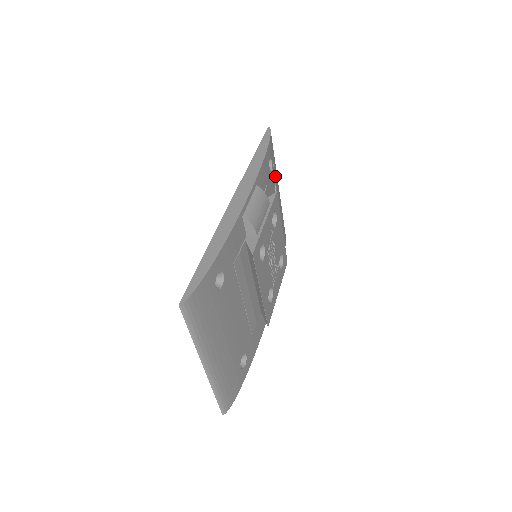
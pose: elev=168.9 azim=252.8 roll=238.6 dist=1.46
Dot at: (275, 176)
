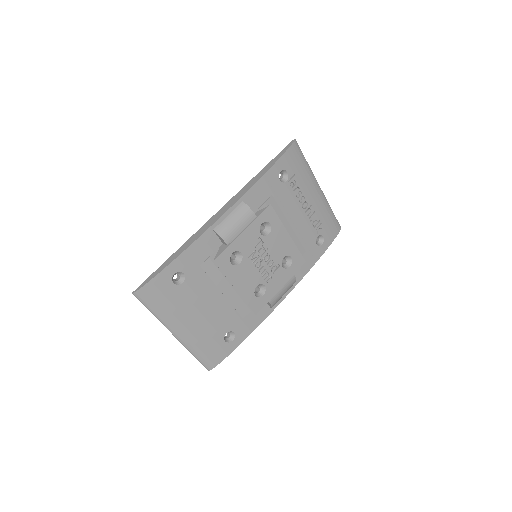
Dot at: (301, 183)
